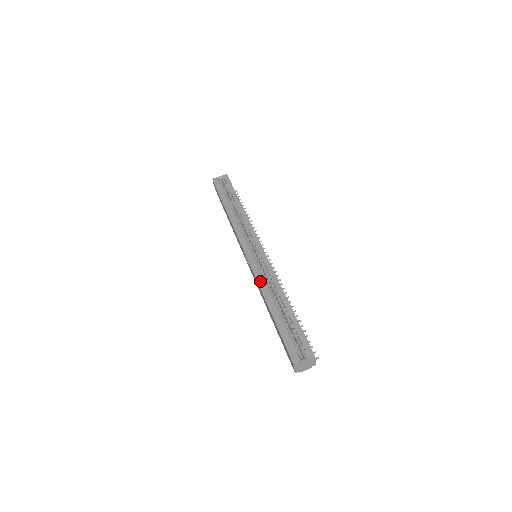
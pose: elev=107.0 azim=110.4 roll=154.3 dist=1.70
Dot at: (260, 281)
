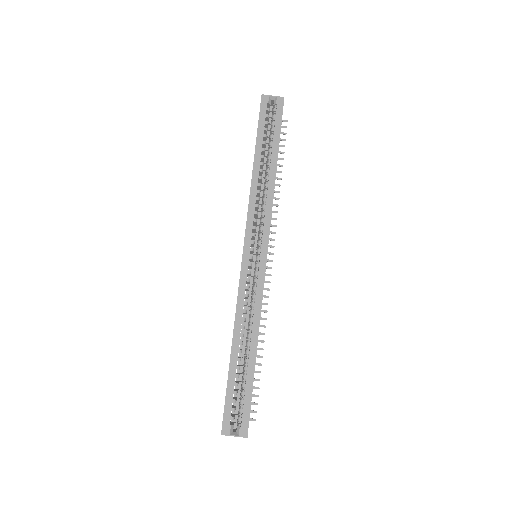
Dot at: (240, 305)
